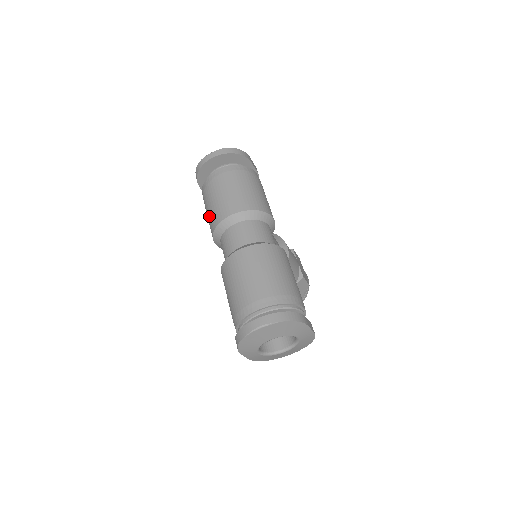
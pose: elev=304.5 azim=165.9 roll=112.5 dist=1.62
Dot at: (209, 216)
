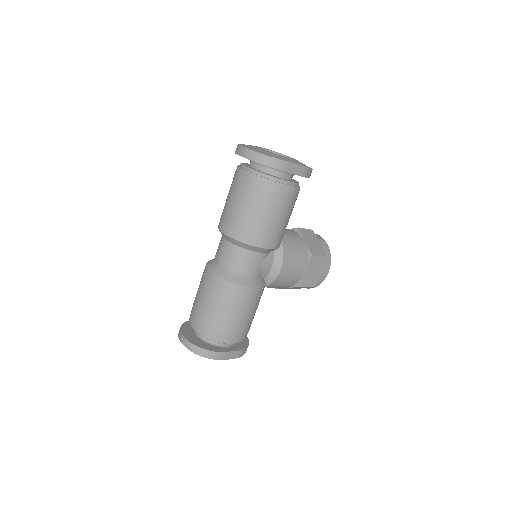
Dot at: occluded
